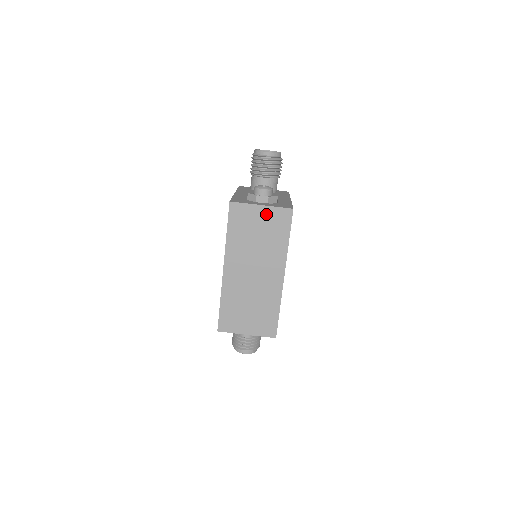
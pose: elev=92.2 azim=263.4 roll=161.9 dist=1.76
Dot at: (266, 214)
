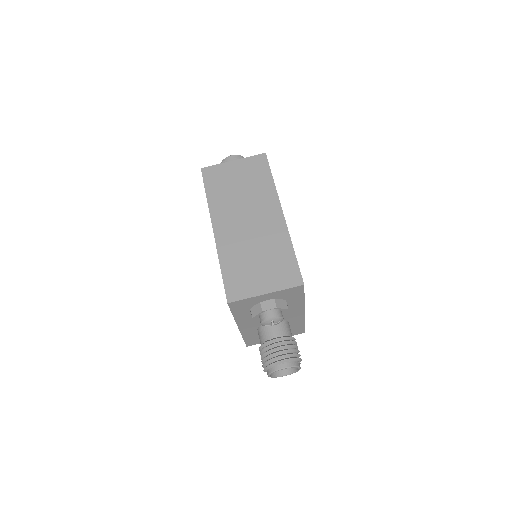
Dot at: (241, 166)
